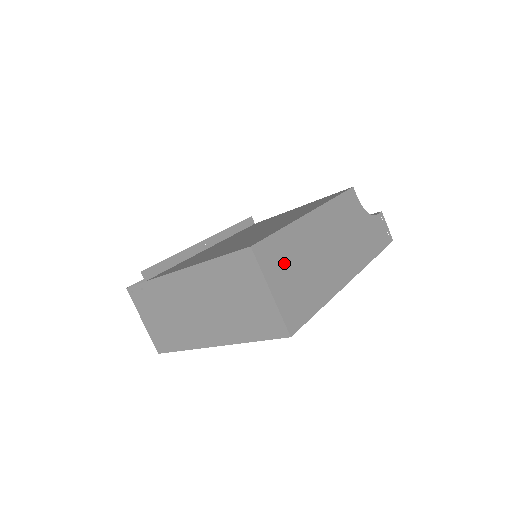
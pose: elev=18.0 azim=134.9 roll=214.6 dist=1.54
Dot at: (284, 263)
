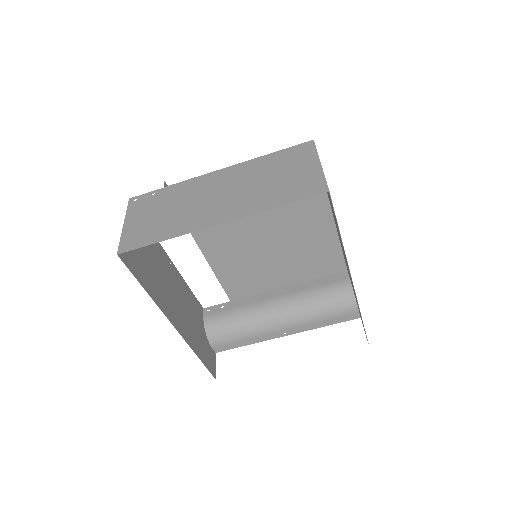
Dot at: occluded
